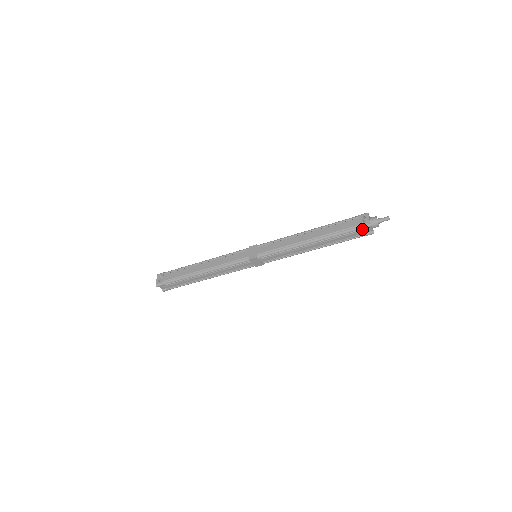
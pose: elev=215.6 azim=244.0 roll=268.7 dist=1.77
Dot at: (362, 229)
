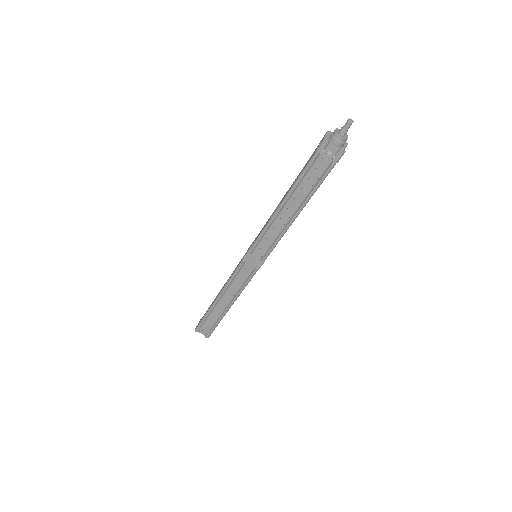
Dot at: (320, 152)
